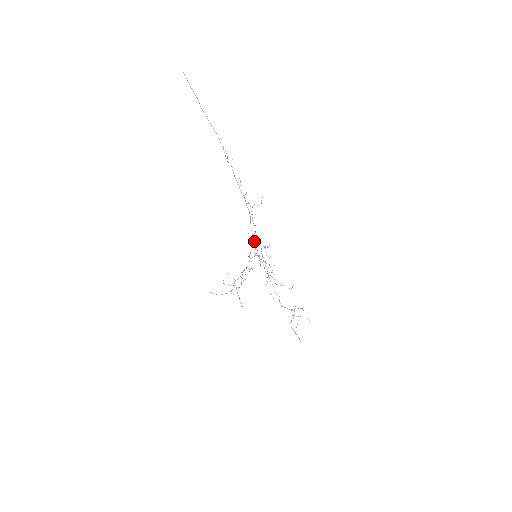
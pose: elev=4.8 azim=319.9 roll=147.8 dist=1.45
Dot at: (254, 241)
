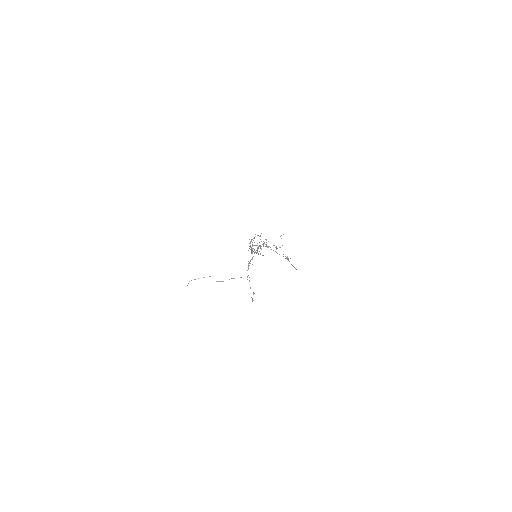
Dot at: occluded
